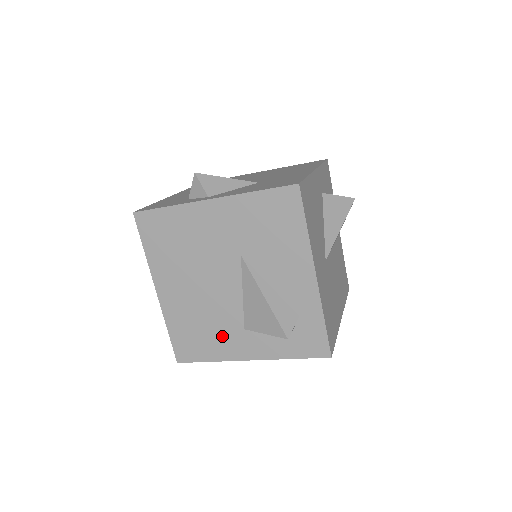
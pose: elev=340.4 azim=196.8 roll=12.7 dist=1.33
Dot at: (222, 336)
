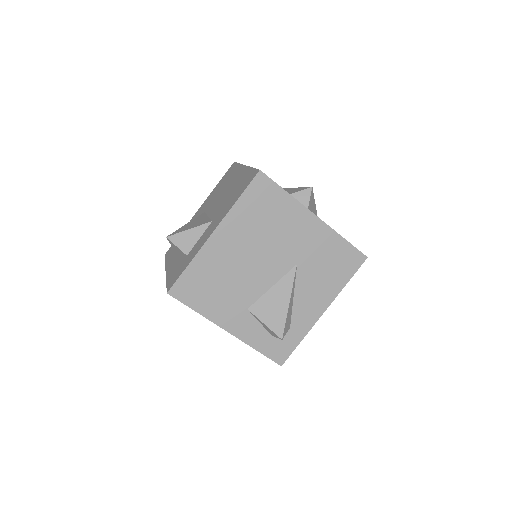
Dot at: (226, 301)
